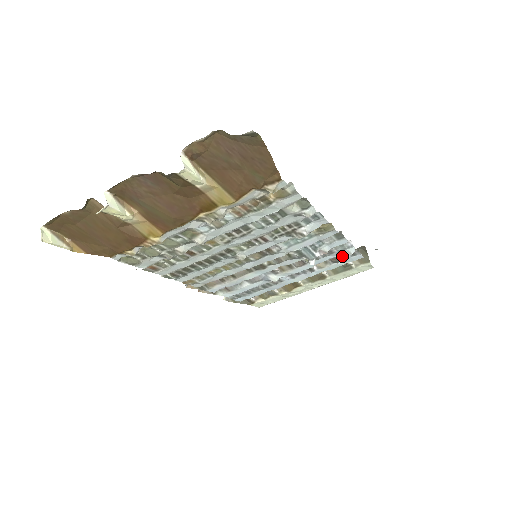
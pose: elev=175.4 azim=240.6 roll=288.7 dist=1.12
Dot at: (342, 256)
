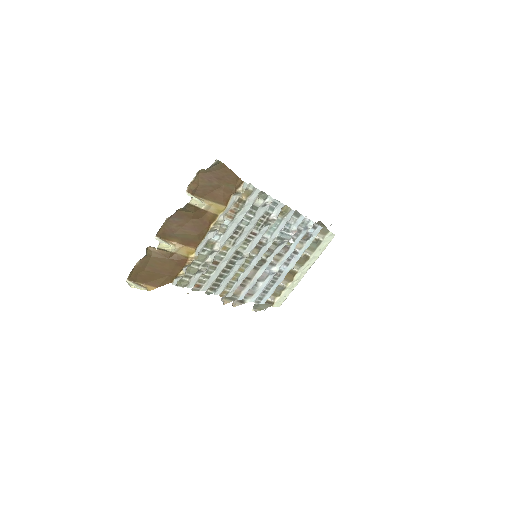
Dot at: (309, 232)
